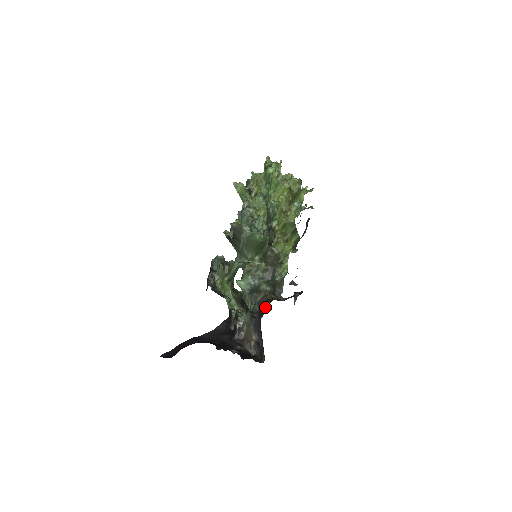
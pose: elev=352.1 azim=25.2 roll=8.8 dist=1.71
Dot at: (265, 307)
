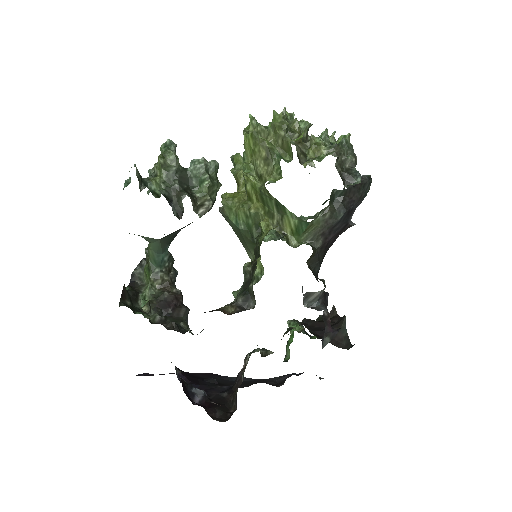
Dot at: occluded
